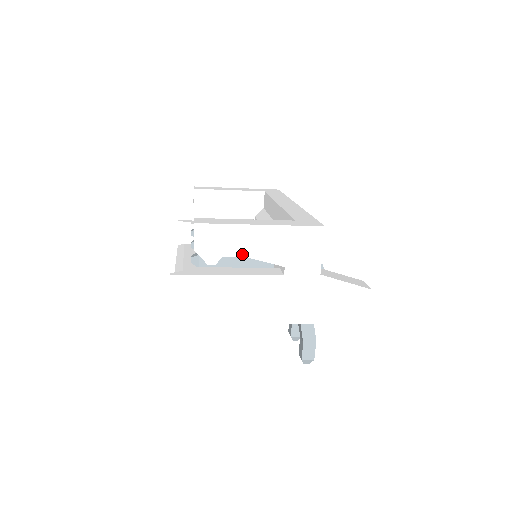
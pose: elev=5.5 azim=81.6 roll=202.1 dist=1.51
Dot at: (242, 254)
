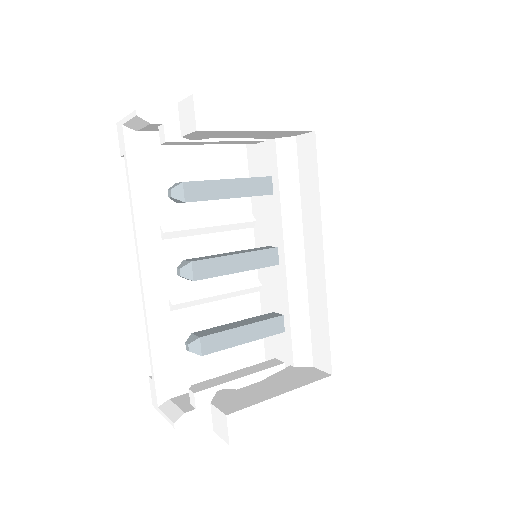
Dot at: occluded
